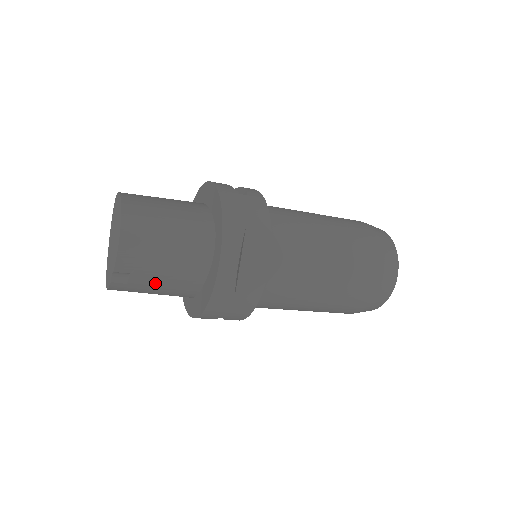
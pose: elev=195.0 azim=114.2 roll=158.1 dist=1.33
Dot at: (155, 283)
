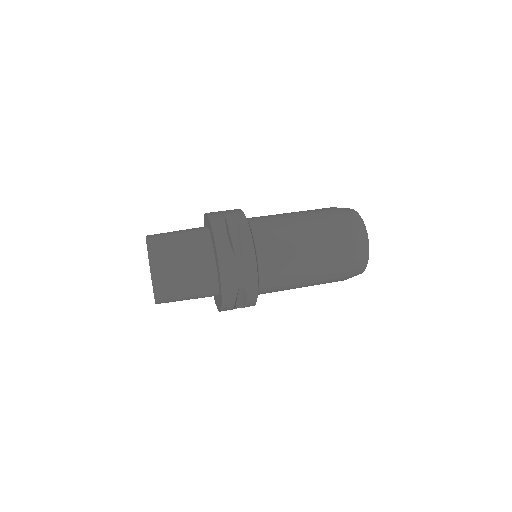
Dot at: occluded
